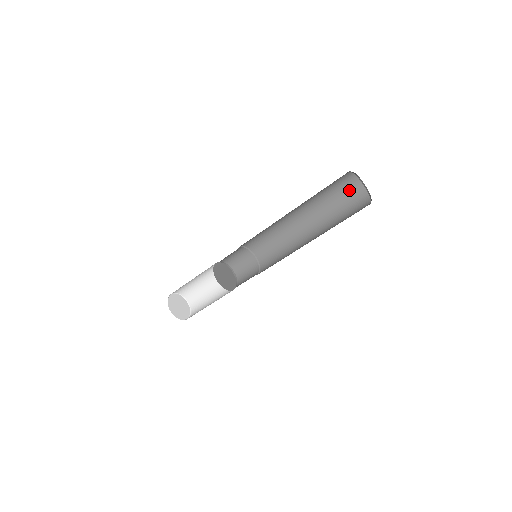
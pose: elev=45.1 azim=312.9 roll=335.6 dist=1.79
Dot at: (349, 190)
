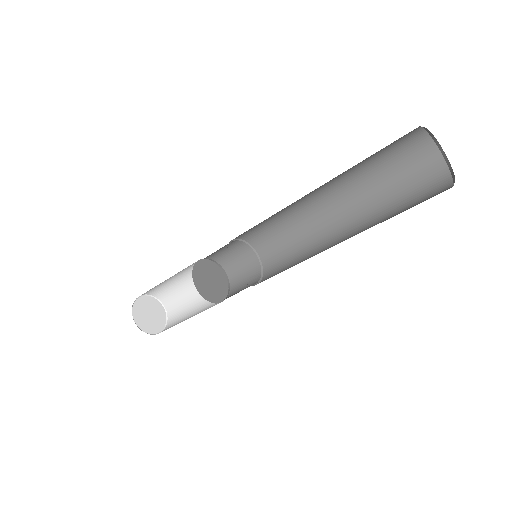
Dot at: (399, 142)
